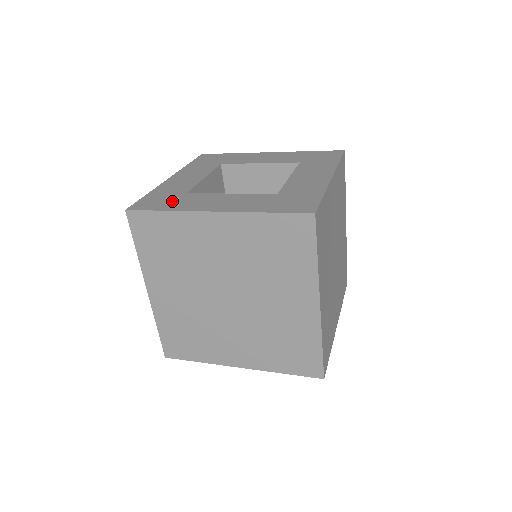
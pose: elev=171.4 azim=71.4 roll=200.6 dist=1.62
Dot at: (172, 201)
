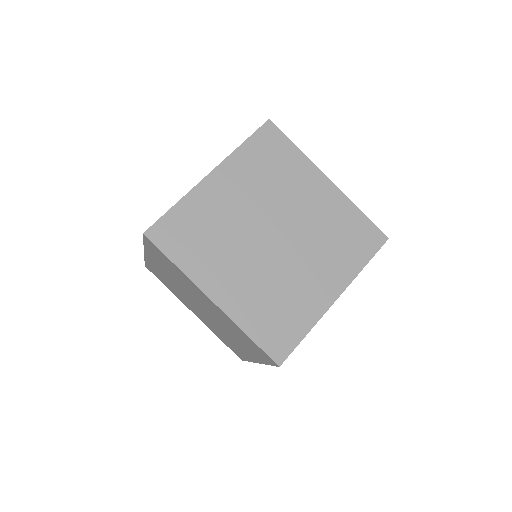
Dot at: occluded
